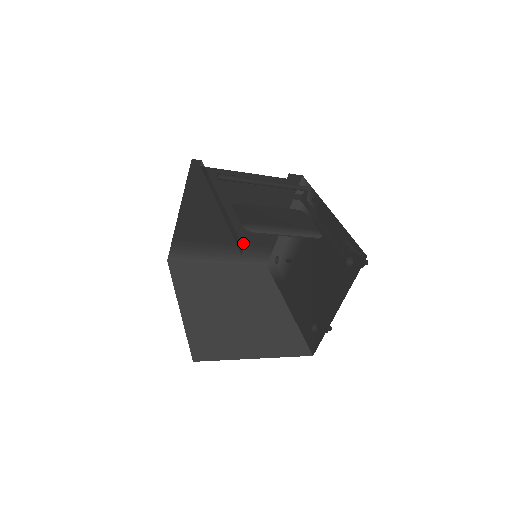
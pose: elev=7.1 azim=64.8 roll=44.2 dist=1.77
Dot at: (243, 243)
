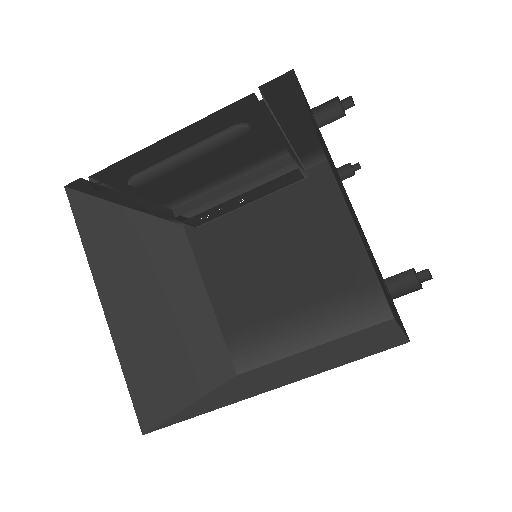
Dot at: (323, 298)
